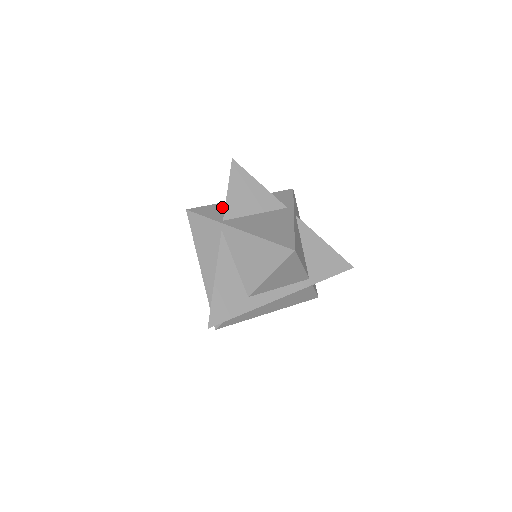
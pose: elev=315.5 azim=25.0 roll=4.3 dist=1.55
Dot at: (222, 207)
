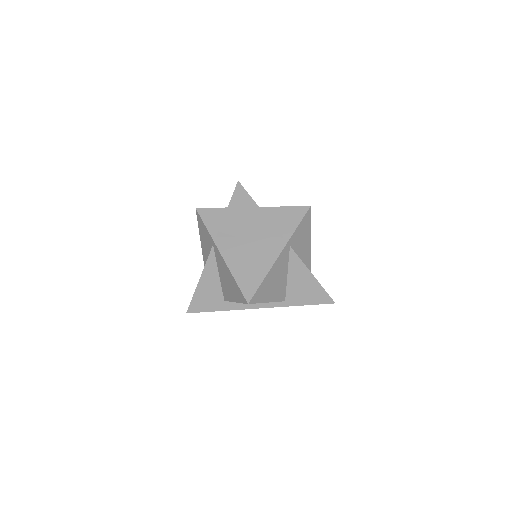
Dot at: occluded
